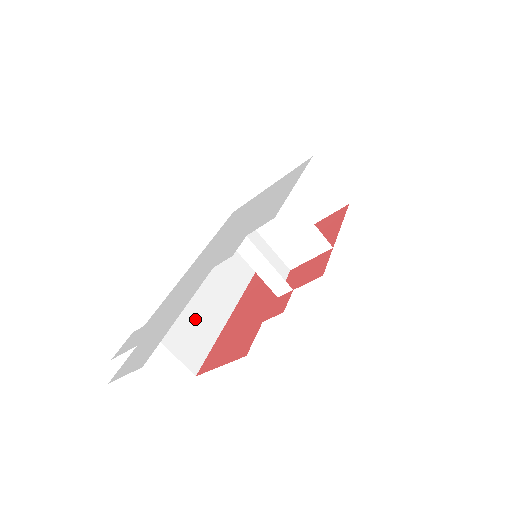
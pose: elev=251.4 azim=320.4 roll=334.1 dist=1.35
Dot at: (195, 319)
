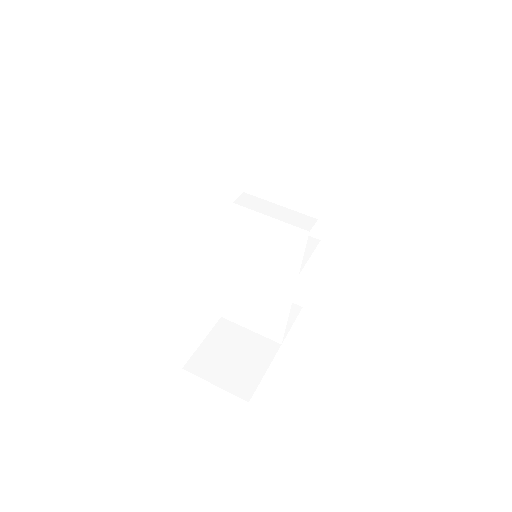
Dot at: occluded
